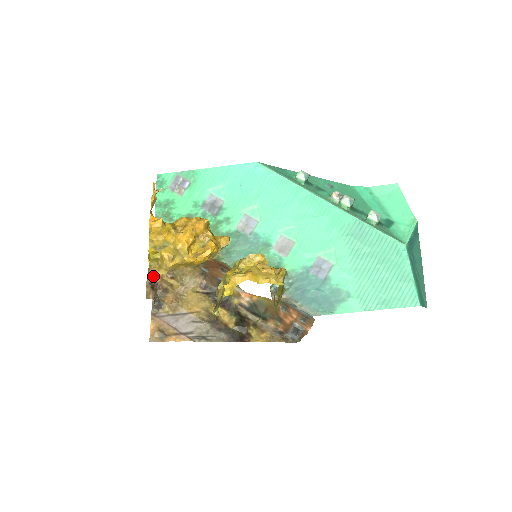
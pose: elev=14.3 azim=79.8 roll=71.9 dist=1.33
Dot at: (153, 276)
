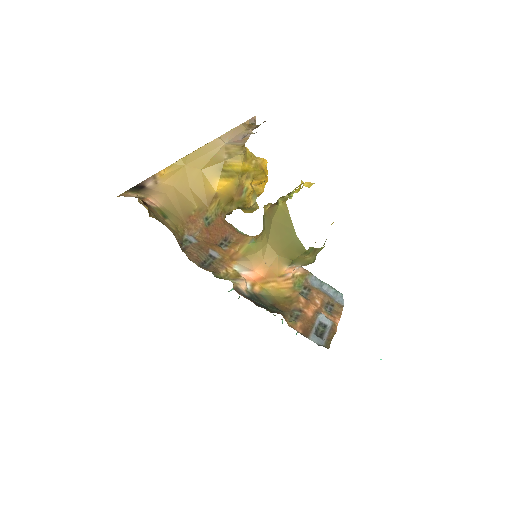
Dot at: occluded
